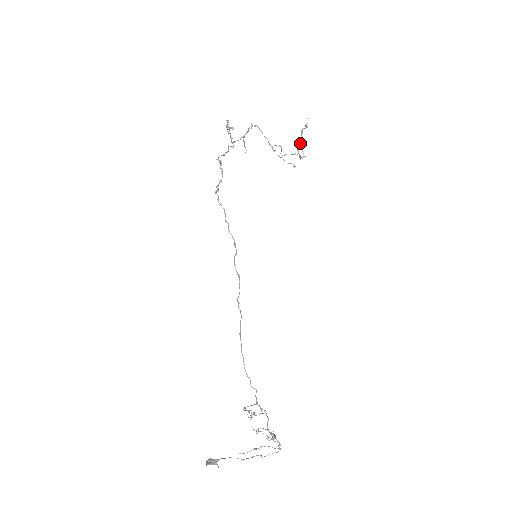
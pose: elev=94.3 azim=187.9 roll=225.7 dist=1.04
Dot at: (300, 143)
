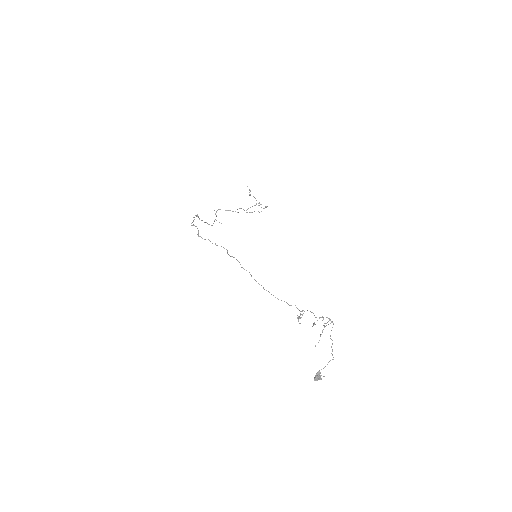
Dot at: (259, 203)
